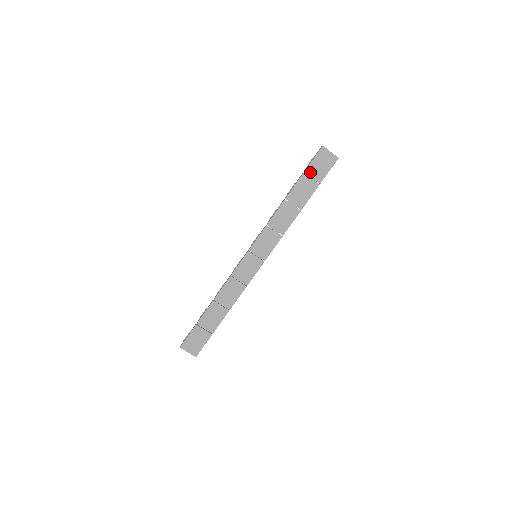
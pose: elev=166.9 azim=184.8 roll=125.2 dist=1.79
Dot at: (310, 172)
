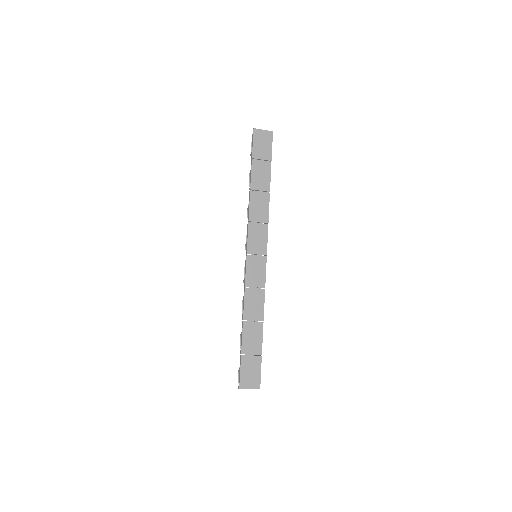
Dot at: (257, 156)
